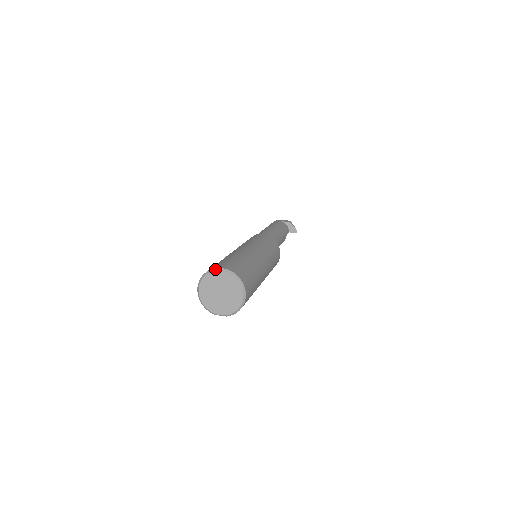
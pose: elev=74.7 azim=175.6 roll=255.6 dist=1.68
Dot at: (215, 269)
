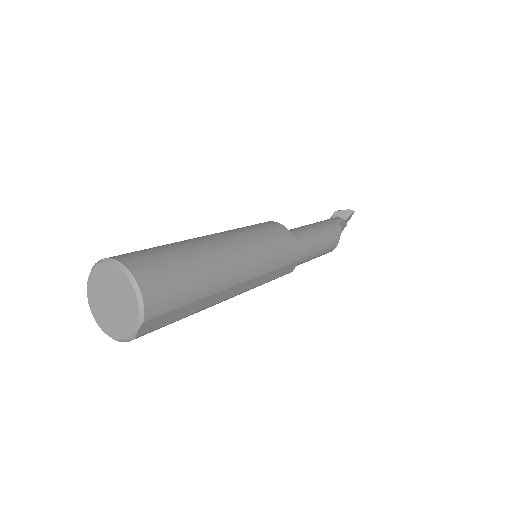
Dot at: (87, 283)
